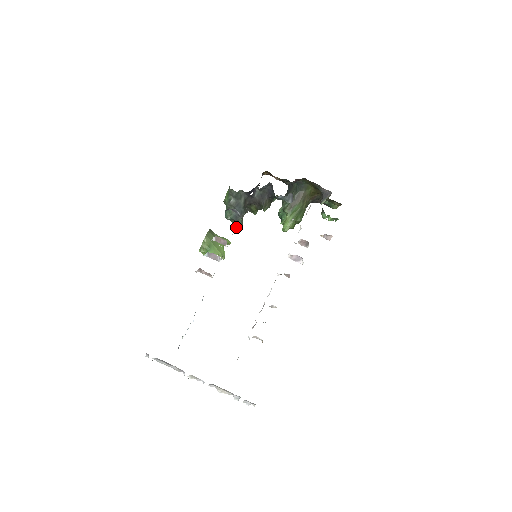
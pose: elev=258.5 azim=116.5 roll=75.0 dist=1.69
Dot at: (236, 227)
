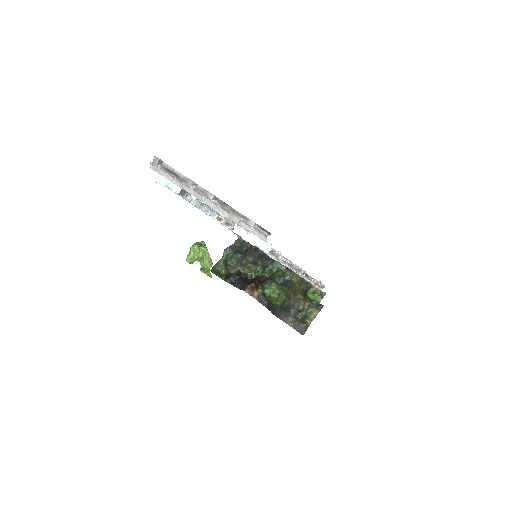
Dot at: (231, 258)
